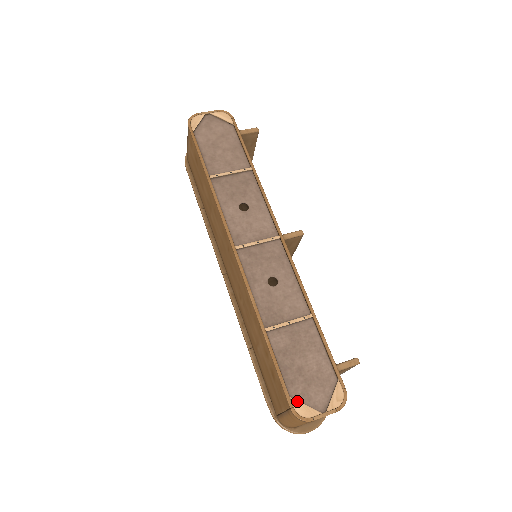
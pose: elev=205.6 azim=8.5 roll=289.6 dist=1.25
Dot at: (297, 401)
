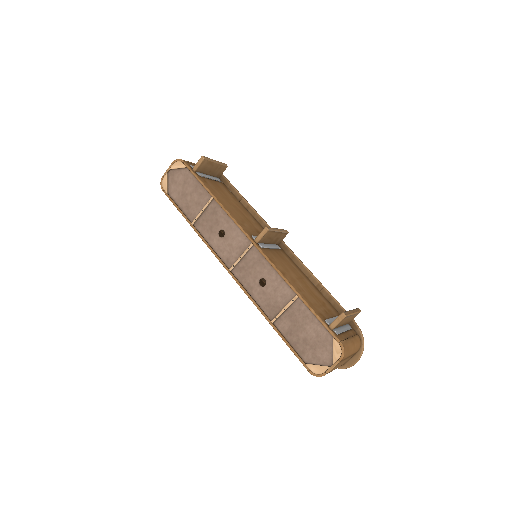
Dot at: (310, 365)
